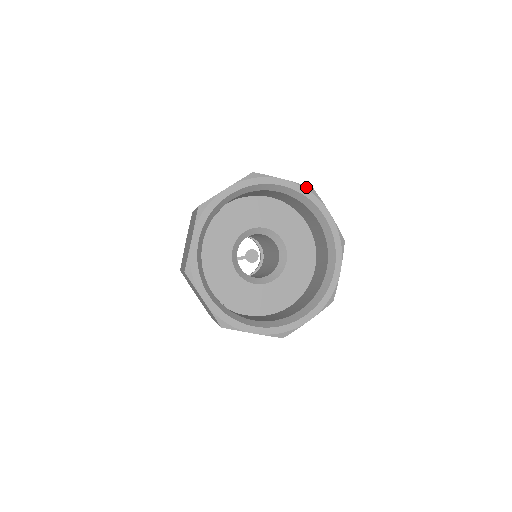
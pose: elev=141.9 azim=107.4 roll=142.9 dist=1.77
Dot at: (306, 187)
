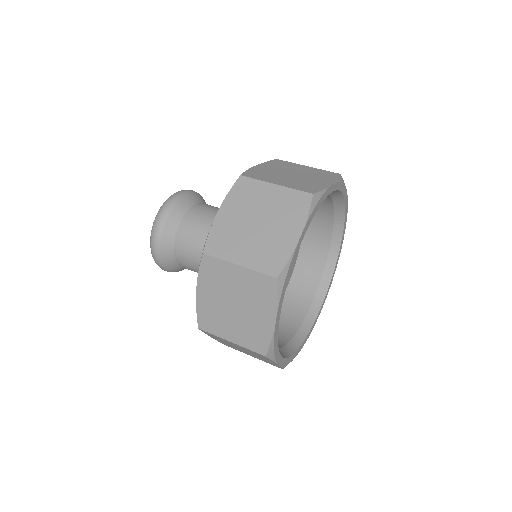
Dot at: (347, 209)
